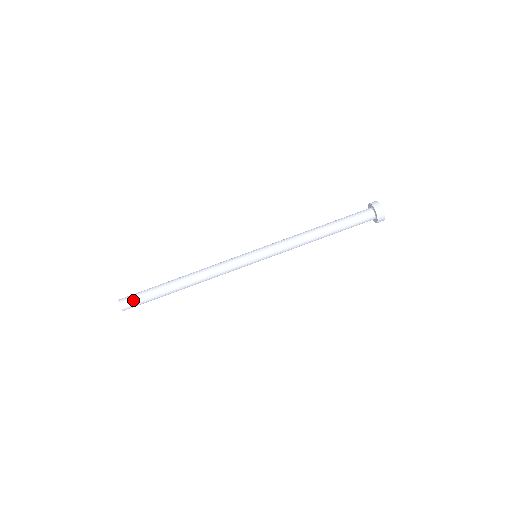
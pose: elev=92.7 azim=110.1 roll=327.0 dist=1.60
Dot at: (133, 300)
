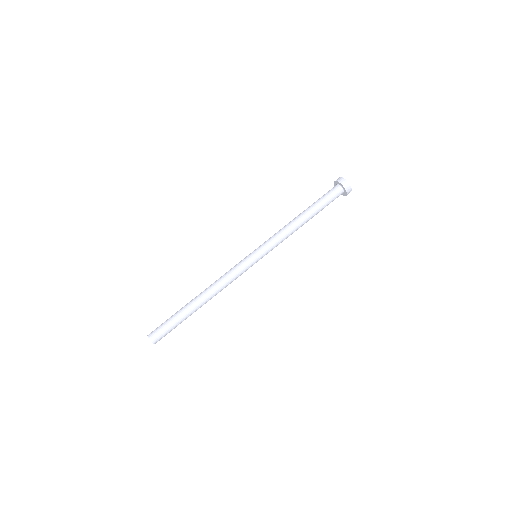
Dot at: (161, 331)
